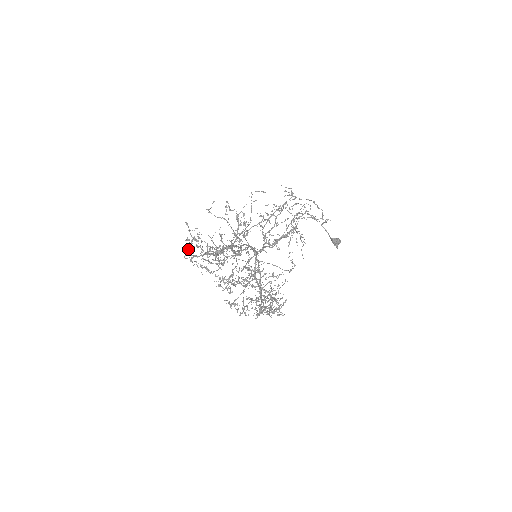
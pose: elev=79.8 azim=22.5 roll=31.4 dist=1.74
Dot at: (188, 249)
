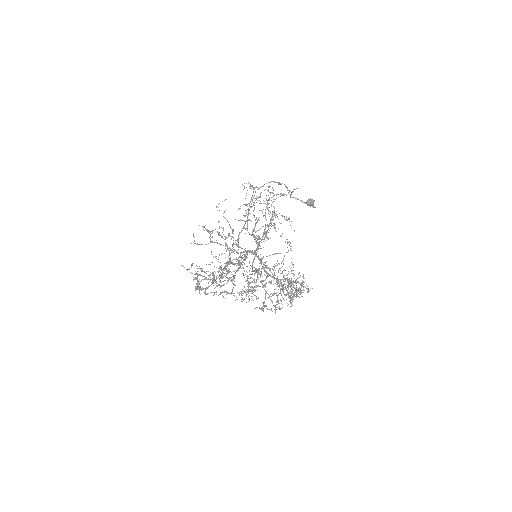
Dot at: (198, 286)
